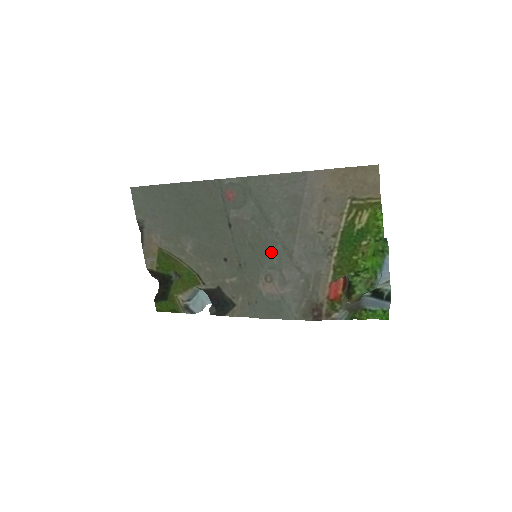
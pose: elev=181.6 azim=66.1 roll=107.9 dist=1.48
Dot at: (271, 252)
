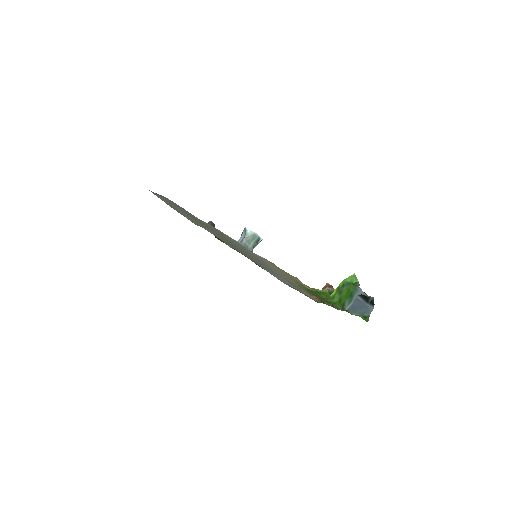
Dot at: (262, 265)
